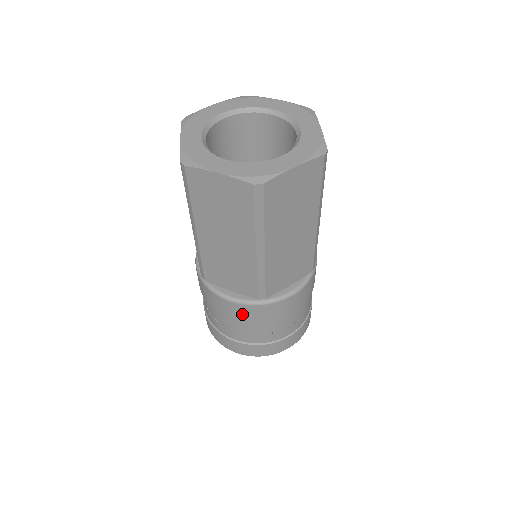
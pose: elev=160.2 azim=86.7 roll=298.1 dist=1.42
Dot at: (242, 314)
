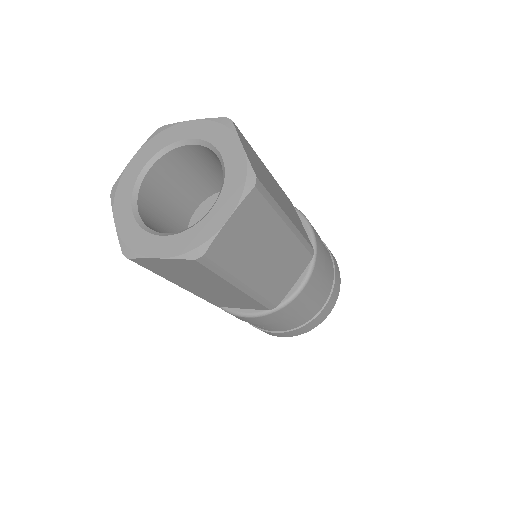
Dot at: occluded
